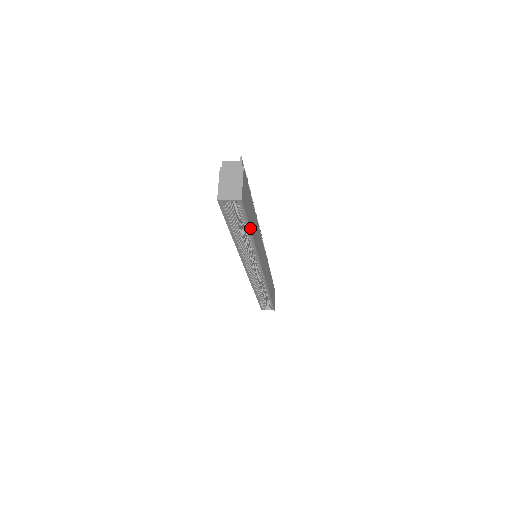
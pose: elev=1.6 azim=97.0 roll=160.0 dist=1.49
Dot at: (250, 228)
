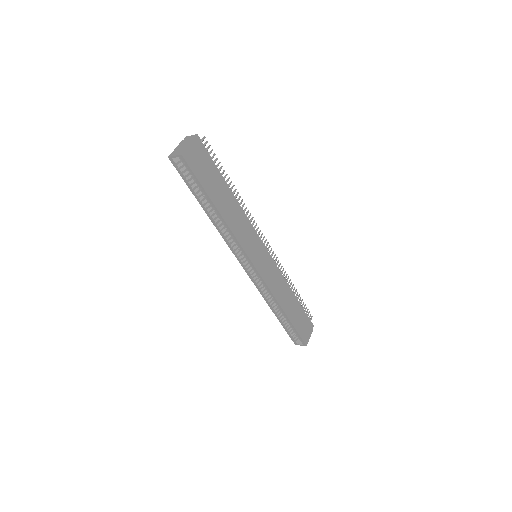
Dot at: (208, 195)
